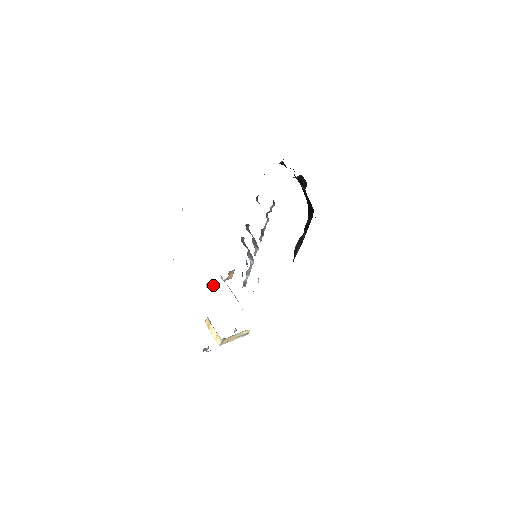
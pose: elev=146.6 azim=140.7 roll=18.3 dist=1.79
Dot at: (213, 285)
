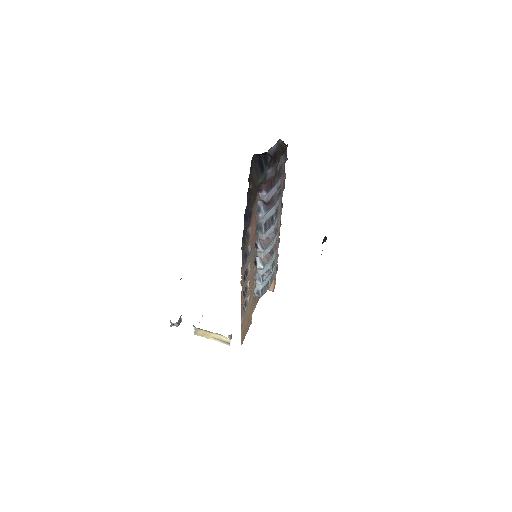
Dot at: occluded
